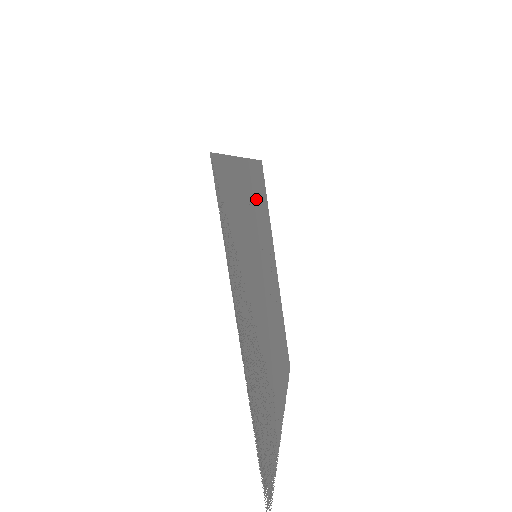
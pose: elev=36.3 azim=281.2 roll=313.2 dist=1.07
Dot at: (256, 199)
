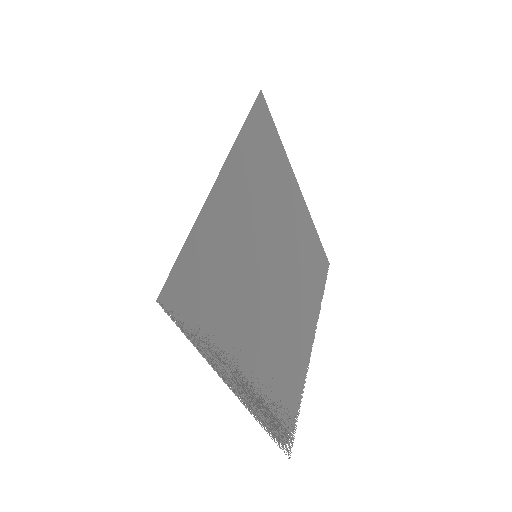
Dot at: (251, 178)
